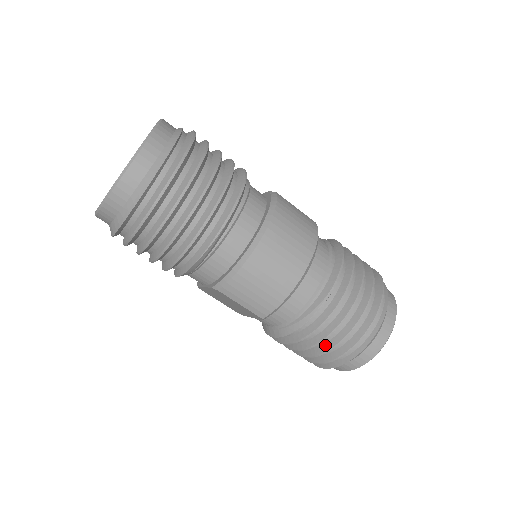
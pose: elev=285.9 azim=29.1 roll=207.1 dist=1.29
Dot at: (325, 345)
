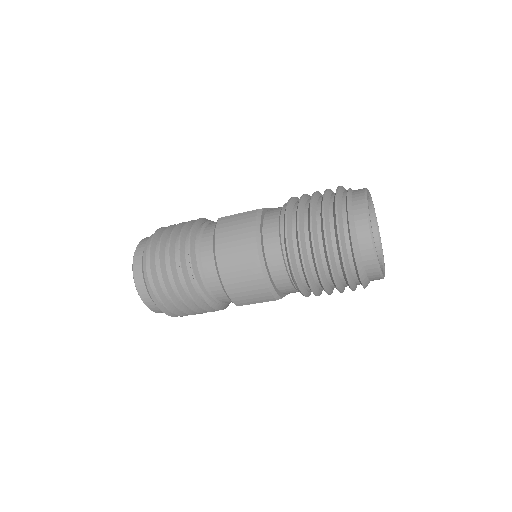
Dot at: (333, 283)
